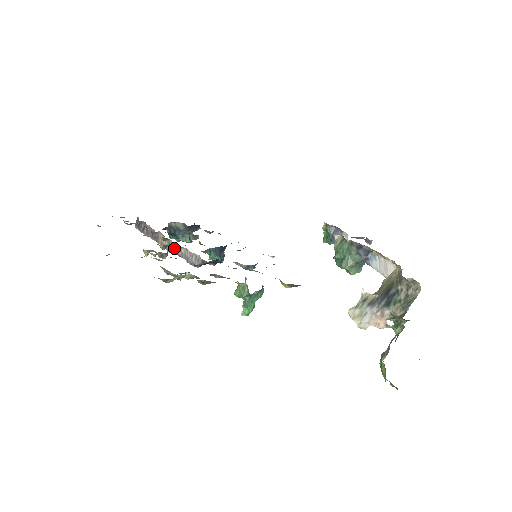
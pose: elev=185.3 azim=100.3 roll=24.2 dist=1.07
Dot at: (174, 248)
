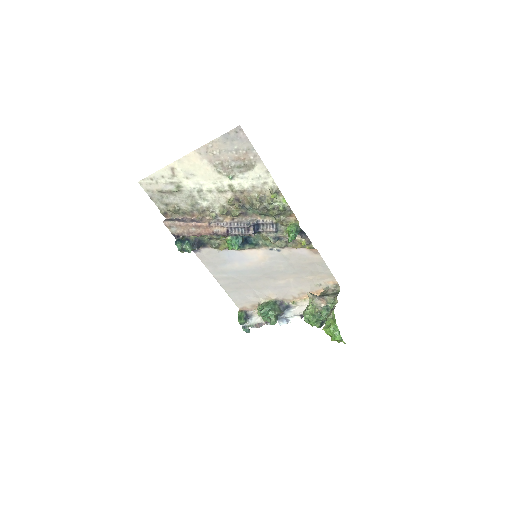
Dot at: (226, 220)
